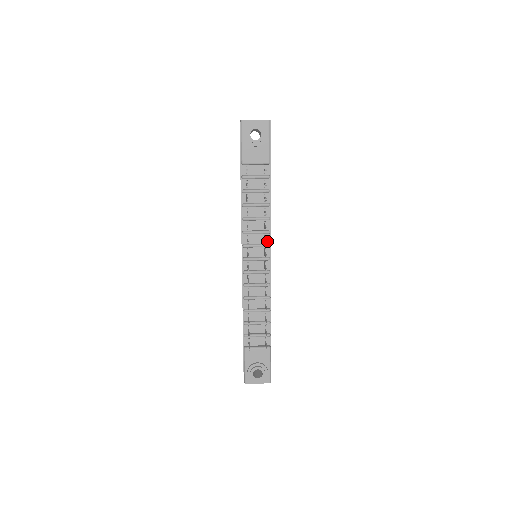
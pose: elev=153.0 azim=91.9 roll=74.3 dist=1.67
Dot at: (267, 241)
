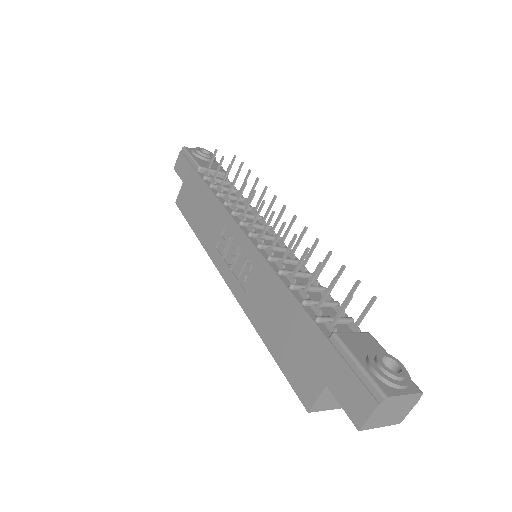
Dot at: occluded
